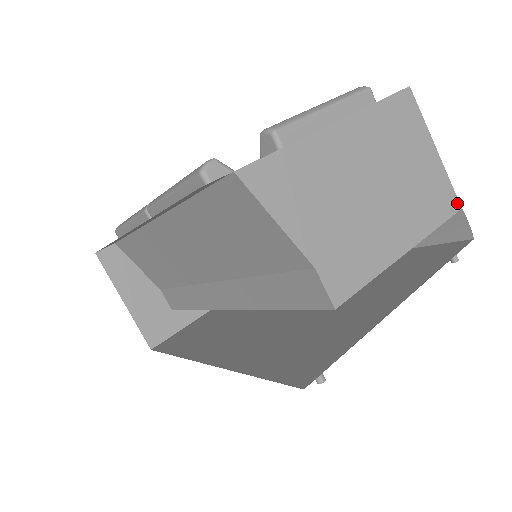
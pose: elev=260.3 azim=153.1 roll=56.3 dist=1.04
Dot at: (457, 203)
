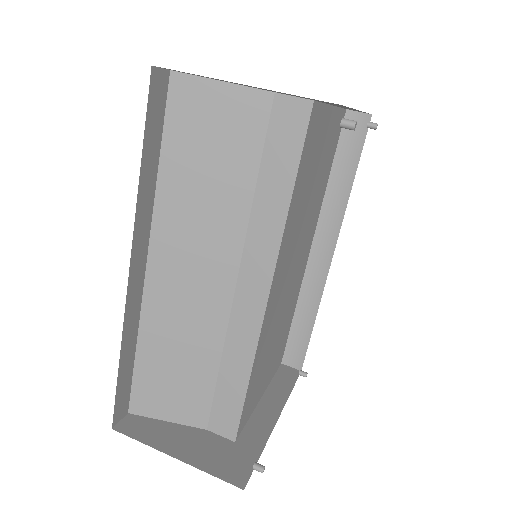
Dot at: occluded
